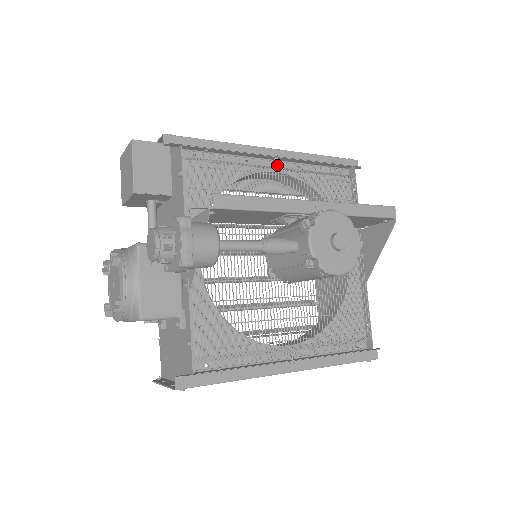
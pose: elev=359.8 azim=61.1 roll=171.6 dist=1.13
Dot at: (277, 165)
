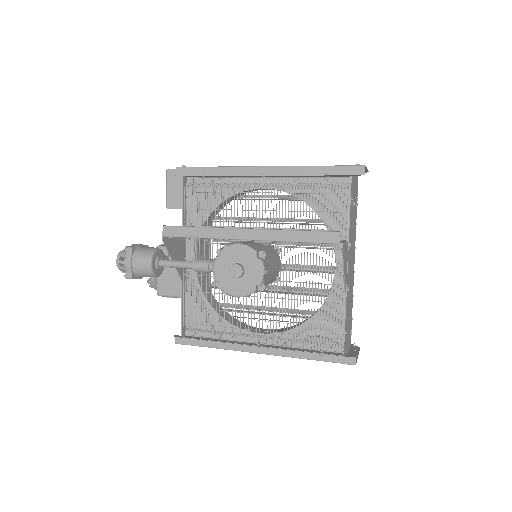
Dot at: (268, 181)
